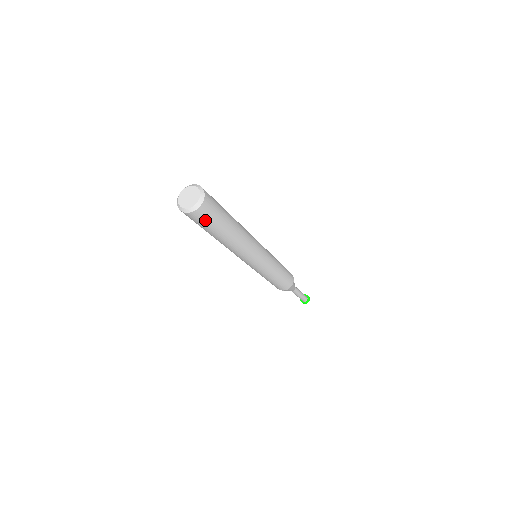
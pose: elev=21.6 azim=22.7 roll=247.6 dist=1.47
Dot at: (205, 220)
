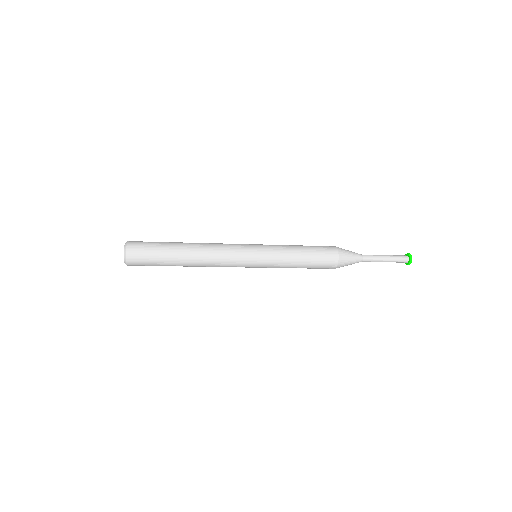
Dot at: (145, 264)
